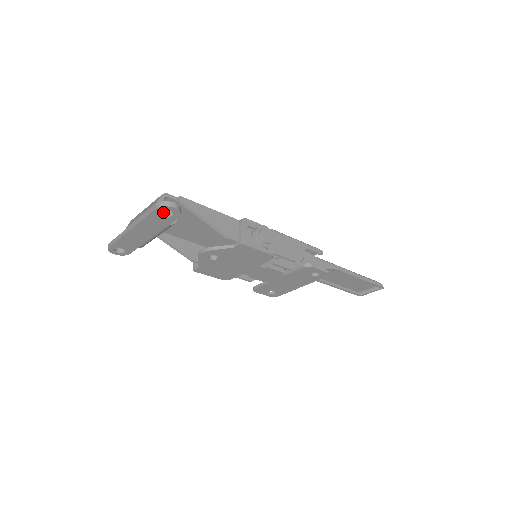
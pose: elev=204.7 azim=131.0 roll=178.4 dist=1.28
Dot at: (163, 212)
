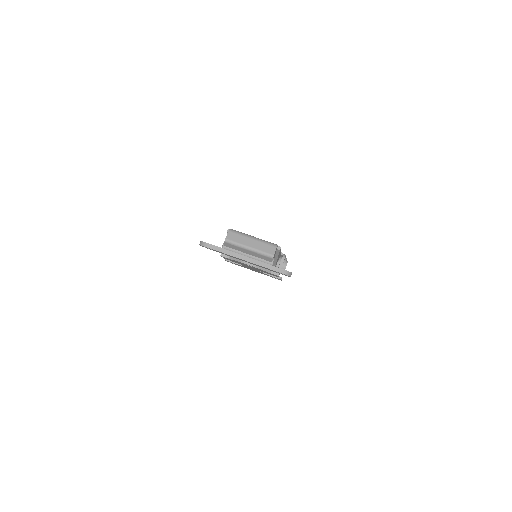
Dot at: occluded
